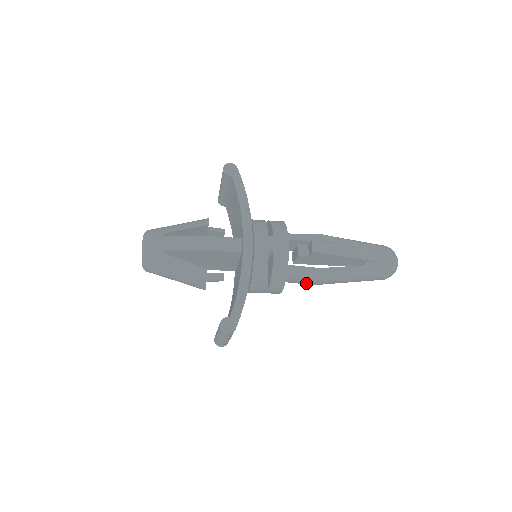
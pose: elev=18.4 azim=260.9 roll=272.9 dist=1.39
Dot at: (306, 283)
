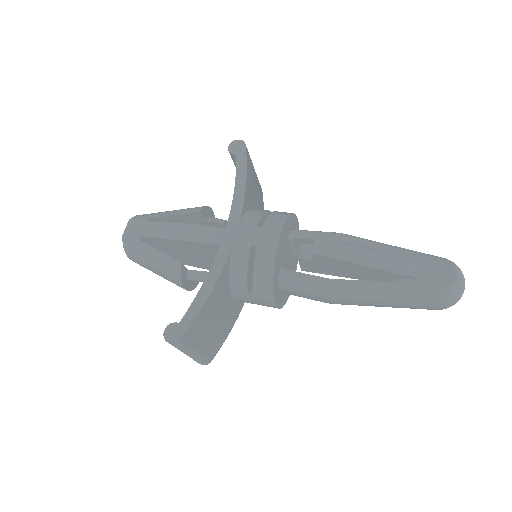
Dot at: (314, 298)
